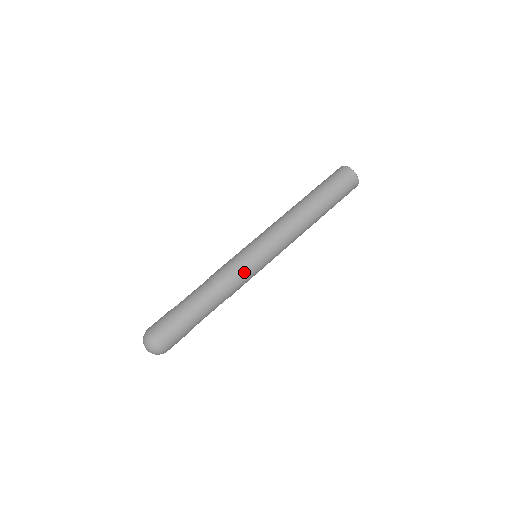
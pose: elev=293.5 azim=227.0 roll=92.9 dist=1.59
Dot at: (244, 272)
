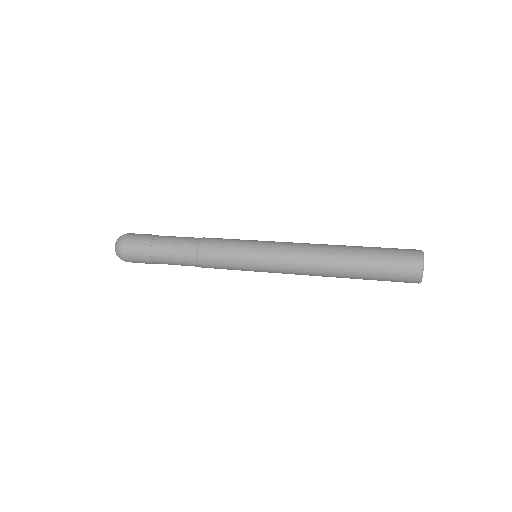
Dot at: (227, 258)
